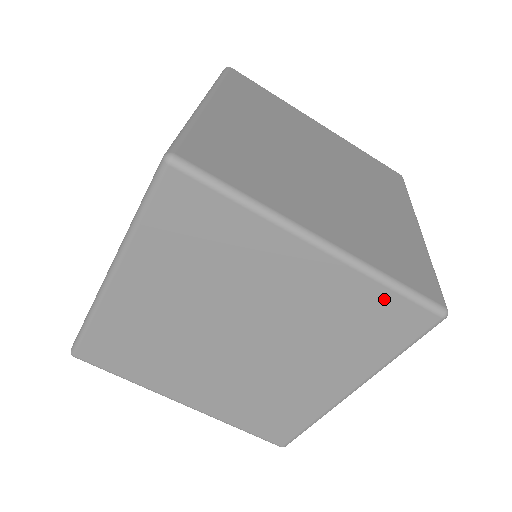
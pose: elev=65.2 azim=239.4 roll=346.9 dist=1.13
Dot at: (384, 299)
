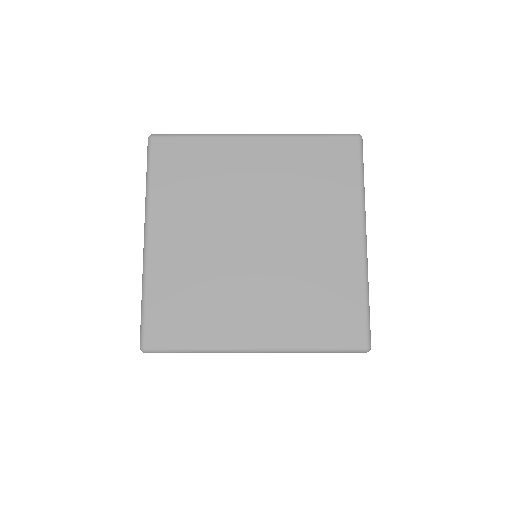
Dot at: (317, 146)
